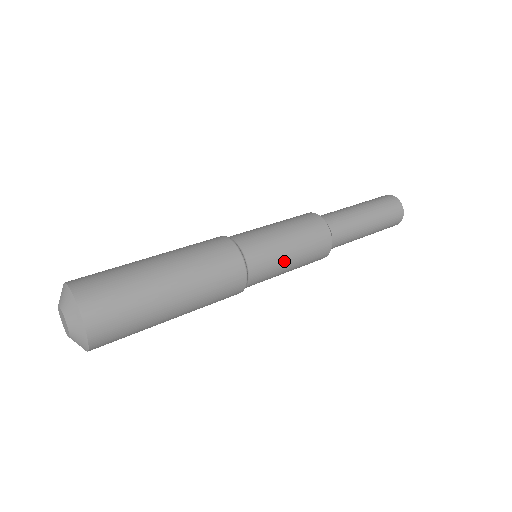
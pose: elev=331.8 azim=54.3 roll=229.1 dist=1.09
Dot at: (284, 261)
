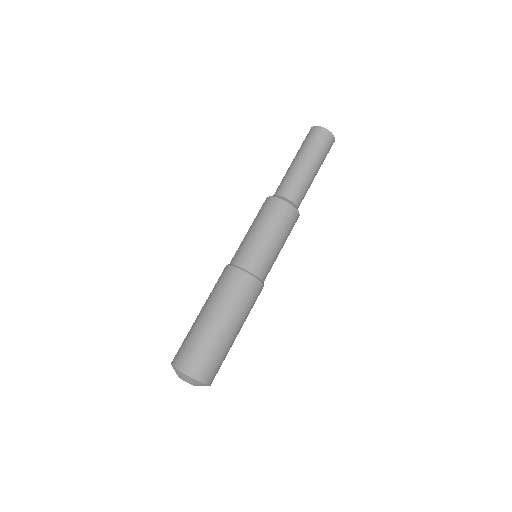
Dot at: occluded
